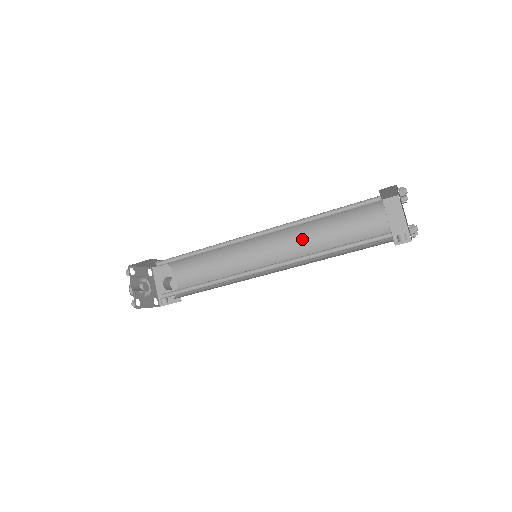
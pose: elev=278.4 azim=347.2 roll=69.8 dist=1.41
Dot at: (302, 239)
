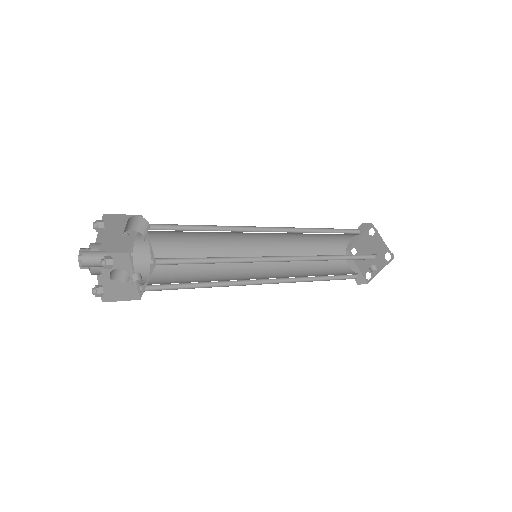
Dot at: (284, 262)
